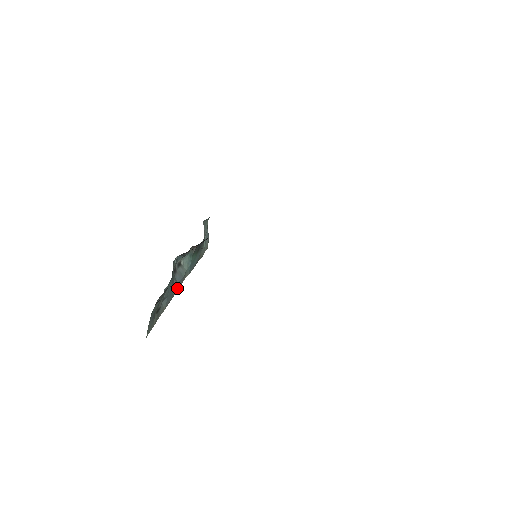
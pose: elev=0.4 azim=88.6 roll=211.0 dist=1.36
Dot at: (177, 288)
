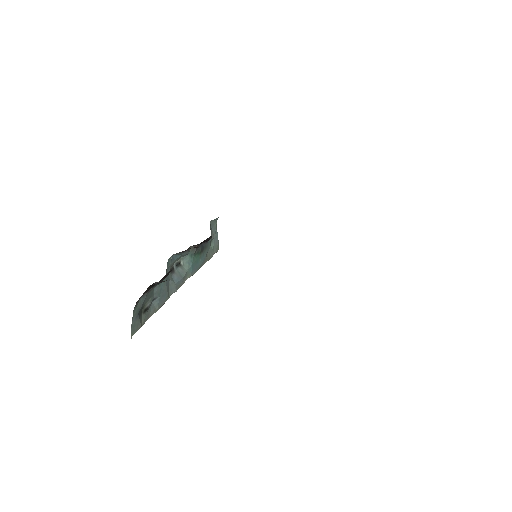
Dot at: (174, 289)
